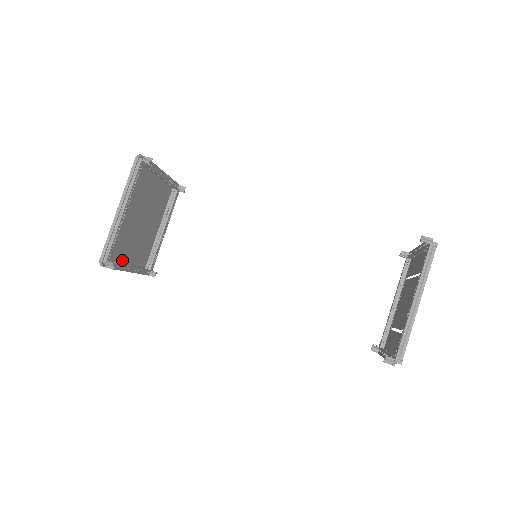
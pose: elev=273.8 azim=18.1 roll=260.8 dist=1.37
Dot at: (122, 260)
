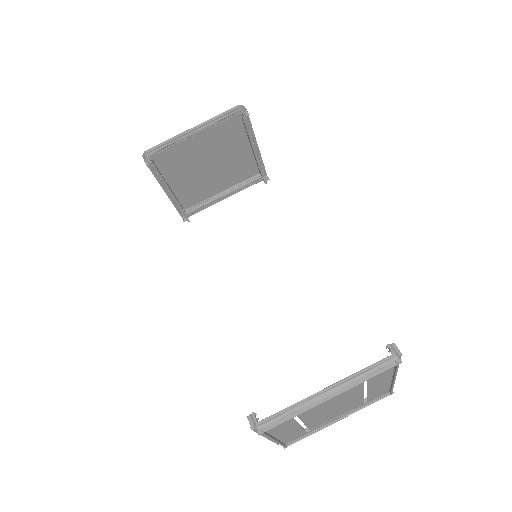
Dot at: (167, 177)
